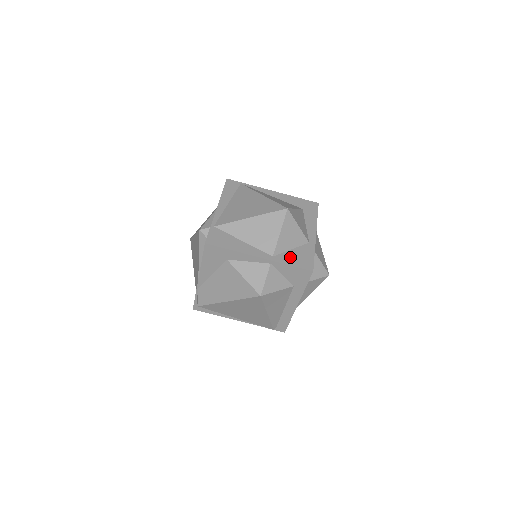
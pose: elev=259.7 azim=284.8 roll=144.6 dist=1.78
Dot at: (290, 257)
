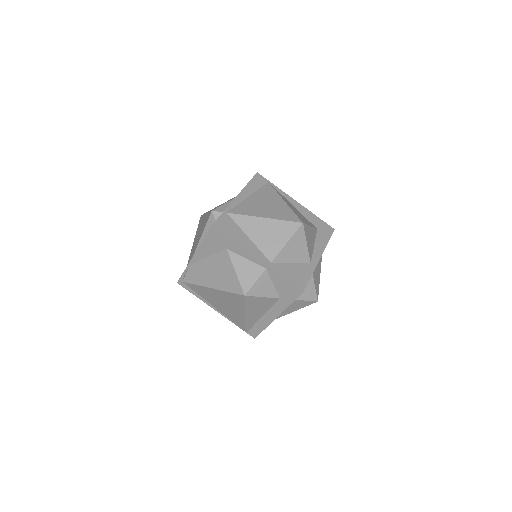
Dot at: (287, 270)
